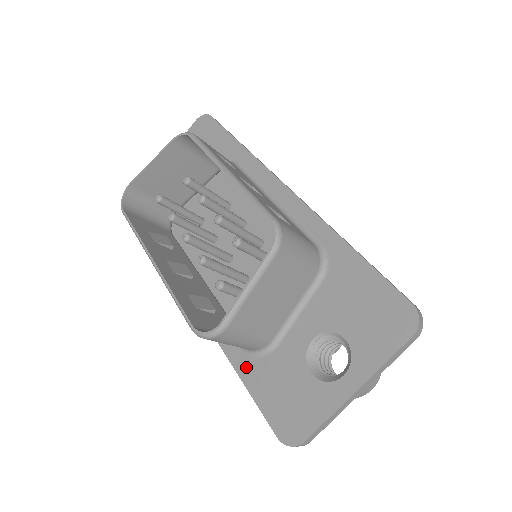
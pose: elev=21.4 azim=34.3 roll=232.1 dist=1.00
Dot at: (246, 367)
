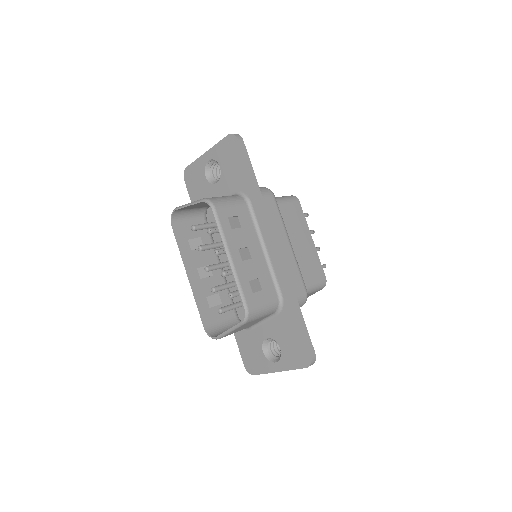
Dot at: occluded
